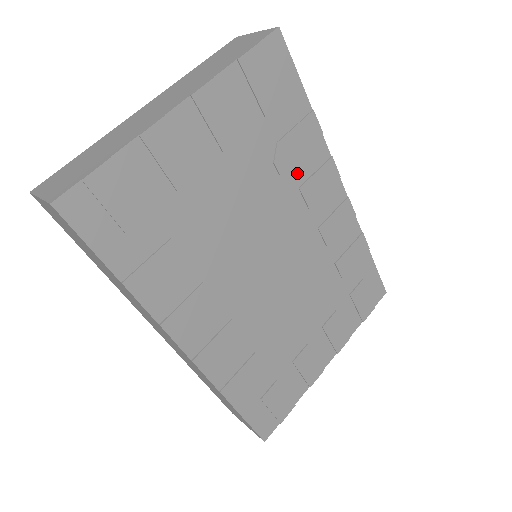
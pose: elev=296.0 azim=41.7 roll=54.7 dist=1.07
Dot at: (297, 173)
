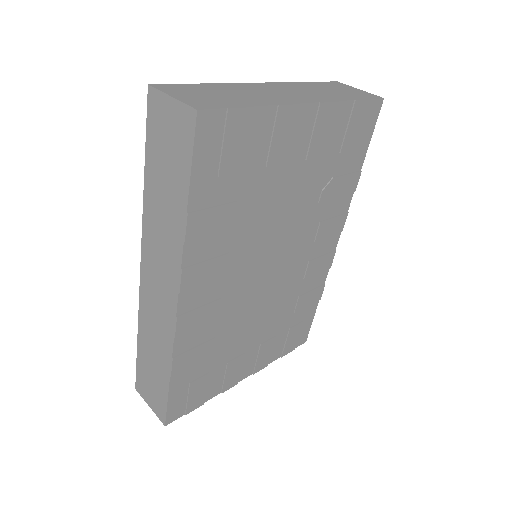
Dot at: (326, 209)
